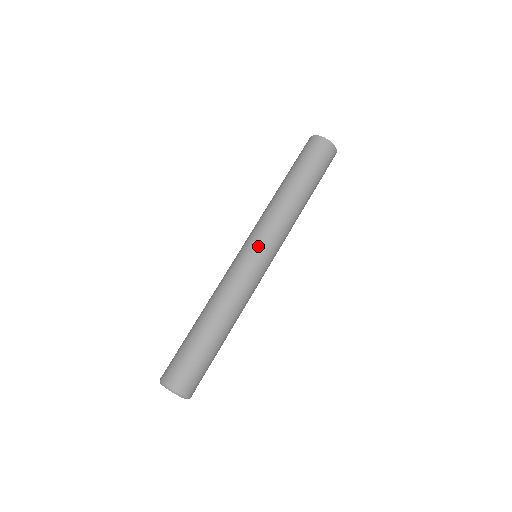
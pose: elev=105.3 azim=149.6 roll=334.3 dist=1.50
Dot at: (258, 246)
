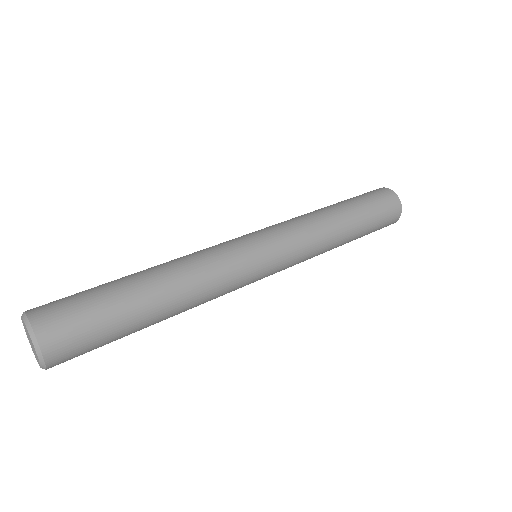
Dot at: (262, 233)
